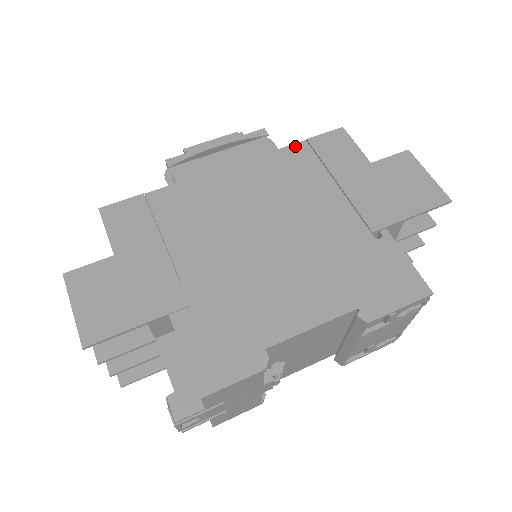
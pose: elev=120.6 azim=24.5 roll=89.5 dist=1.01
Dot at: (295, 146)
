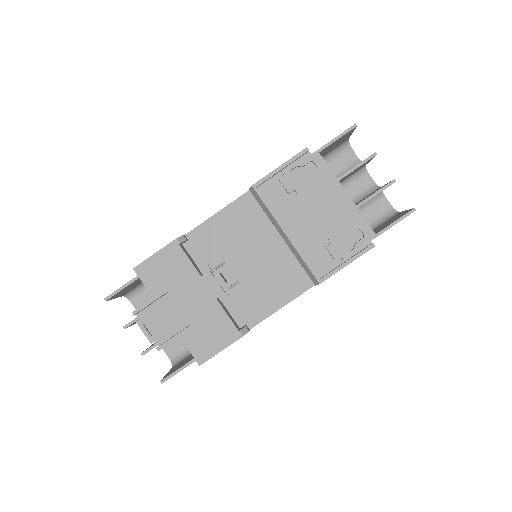
Dot at: occluded
